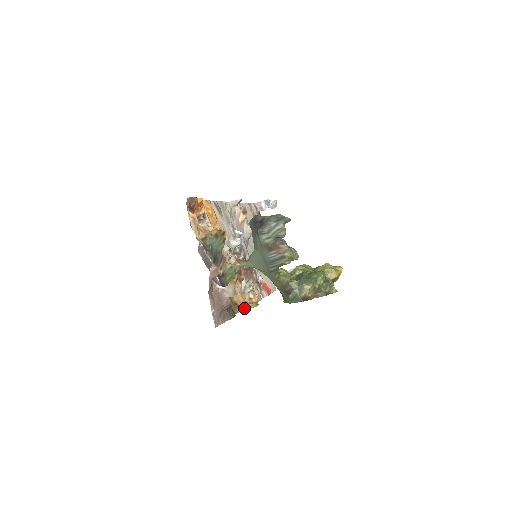
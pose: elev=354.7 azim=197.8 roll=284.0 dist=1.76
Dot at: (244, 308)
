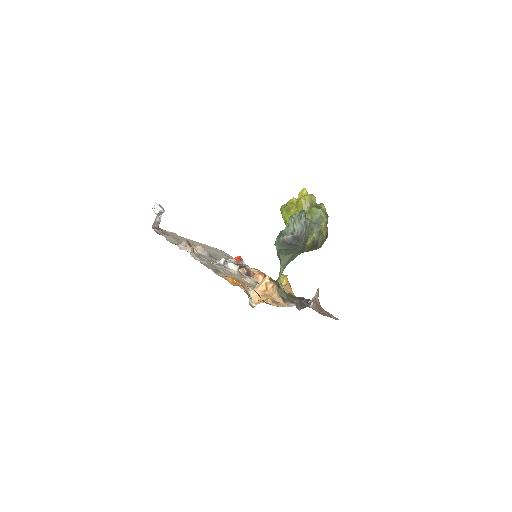
Dot at: (291, 289)
